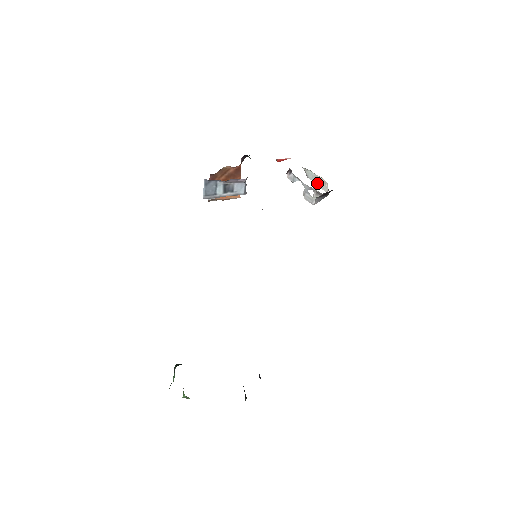
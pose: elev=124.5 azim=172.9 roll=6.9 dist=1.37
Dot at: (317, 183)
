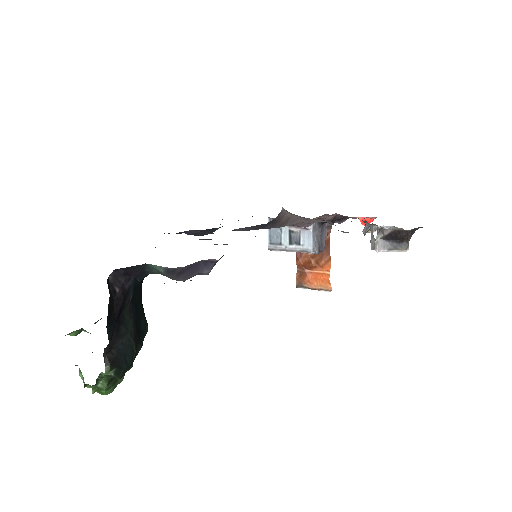
Dot at: occluded
